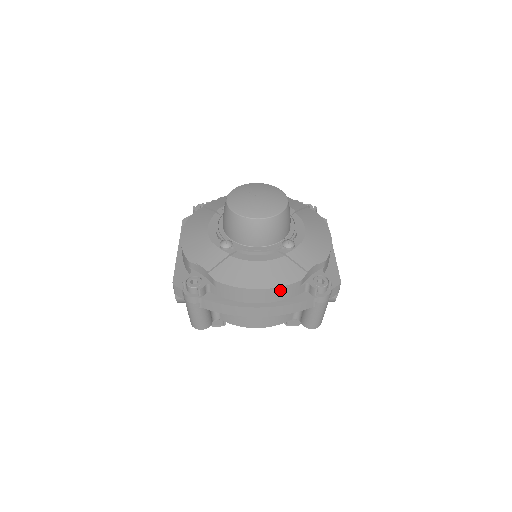
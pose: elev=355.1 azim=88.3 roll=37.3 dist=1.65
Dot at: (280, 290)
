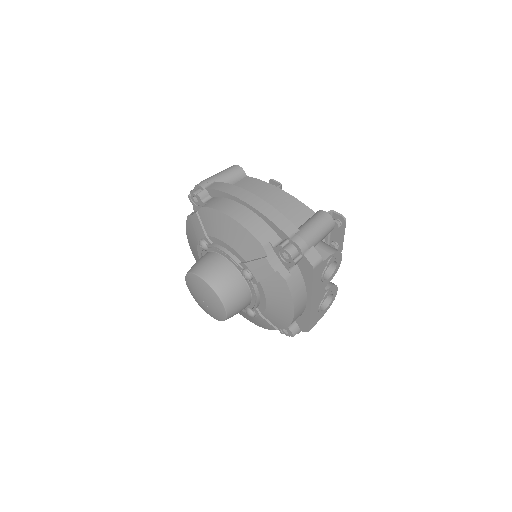
Dot at: occluded
